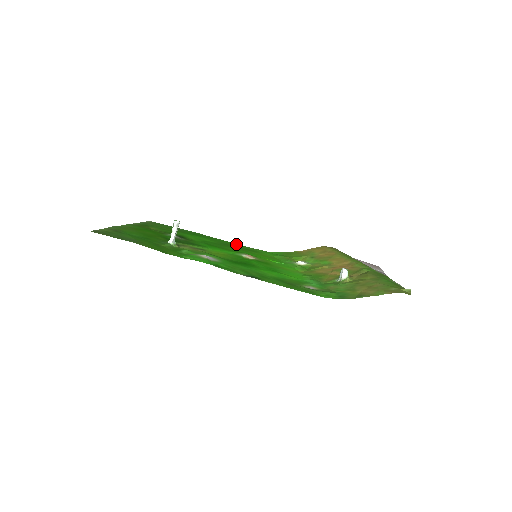
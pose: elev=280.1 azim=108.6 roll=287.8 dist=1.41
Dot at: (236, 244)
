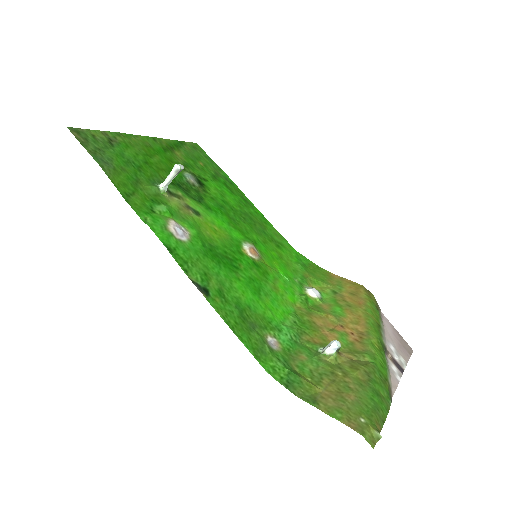
Dot at: (266, 222)
